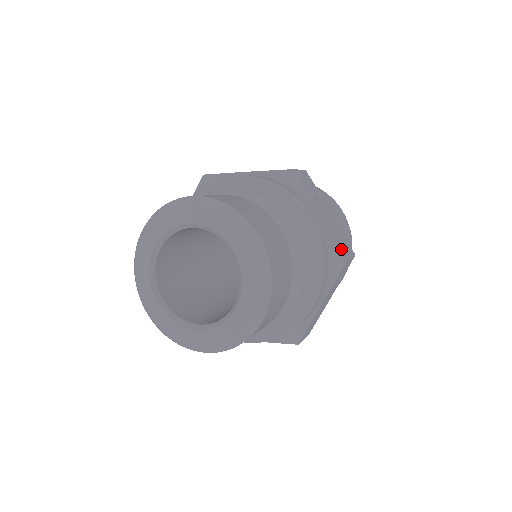
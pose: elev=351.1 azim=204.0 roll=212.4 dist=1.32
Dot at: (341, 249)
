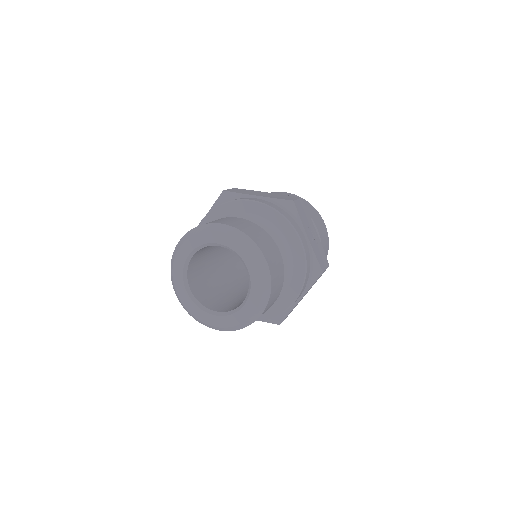
Dot at: (320, 264)
